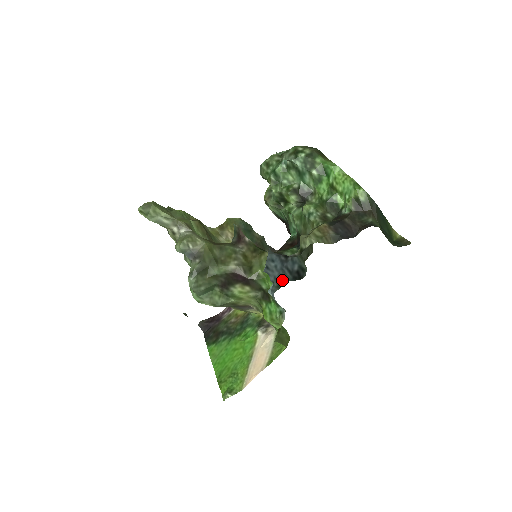
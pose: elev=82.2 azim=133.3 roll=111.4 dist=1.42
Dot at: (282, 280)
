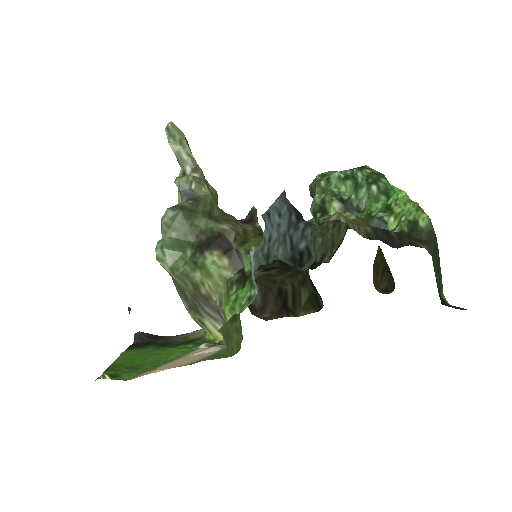
Dot at: (276, 253)
